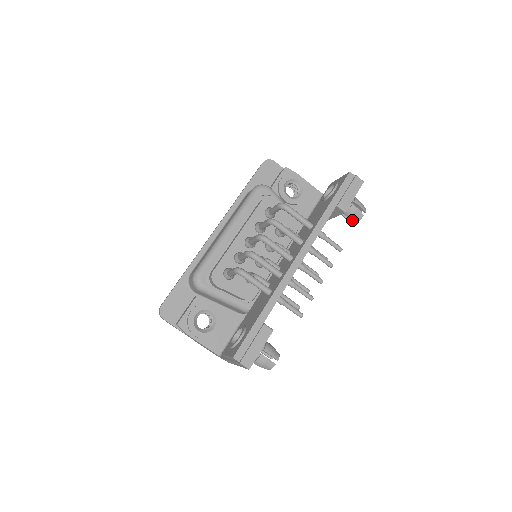
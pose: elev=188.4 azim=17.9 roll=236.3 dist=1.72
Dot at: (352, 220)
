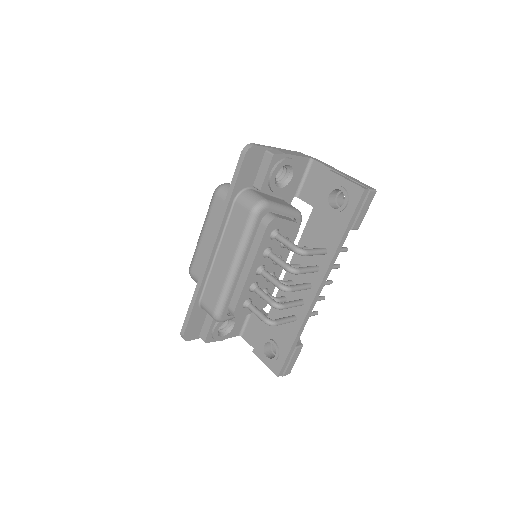
Dot at: occluded
